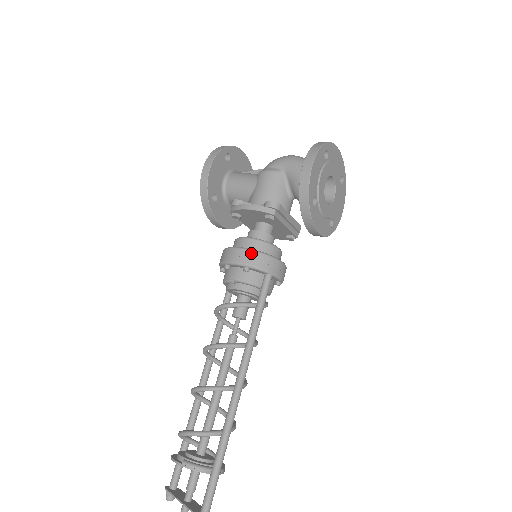
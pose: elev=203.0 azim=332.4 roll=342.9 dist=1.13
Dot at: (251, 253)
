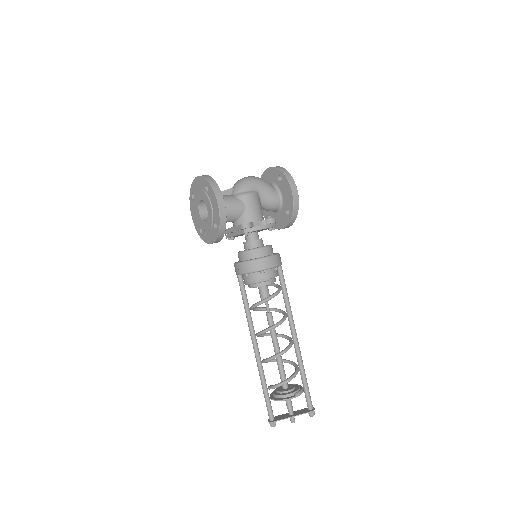
Dot at: (276, 257)
